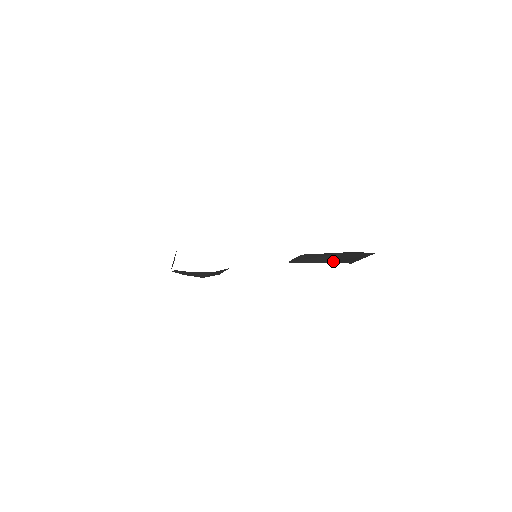
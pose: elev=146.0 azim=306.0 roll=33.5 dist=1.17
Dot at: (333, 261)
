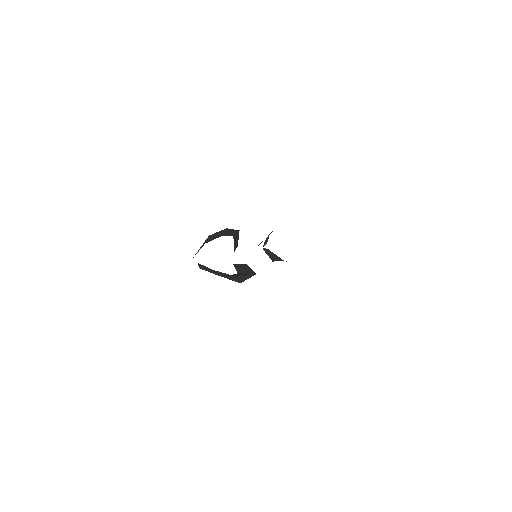
Dot at: (238, 273)
